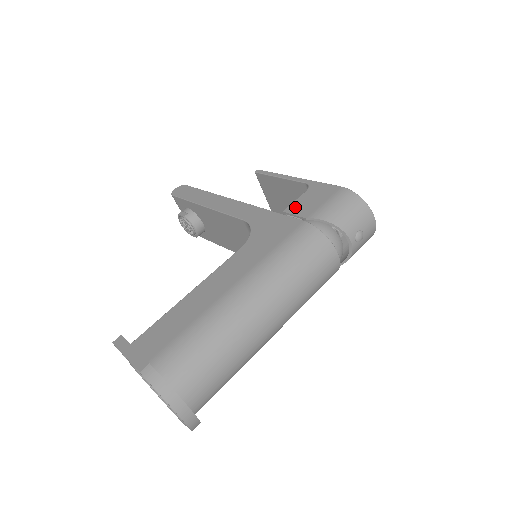
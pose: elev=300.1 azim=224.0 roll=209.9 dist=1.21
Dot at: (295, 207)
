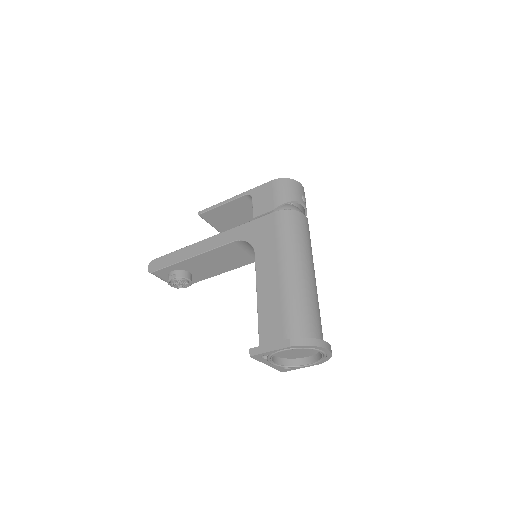
Dot at: (258, 210)
